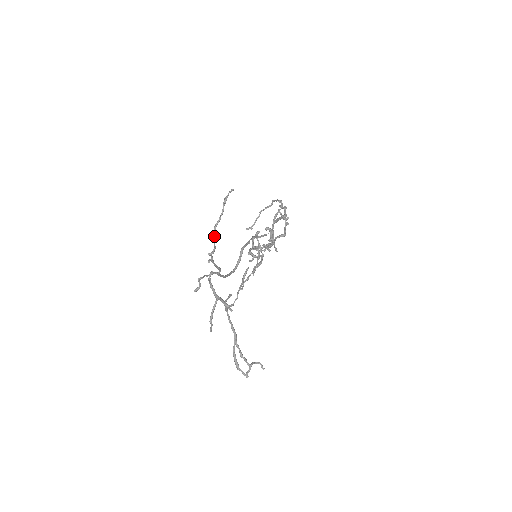
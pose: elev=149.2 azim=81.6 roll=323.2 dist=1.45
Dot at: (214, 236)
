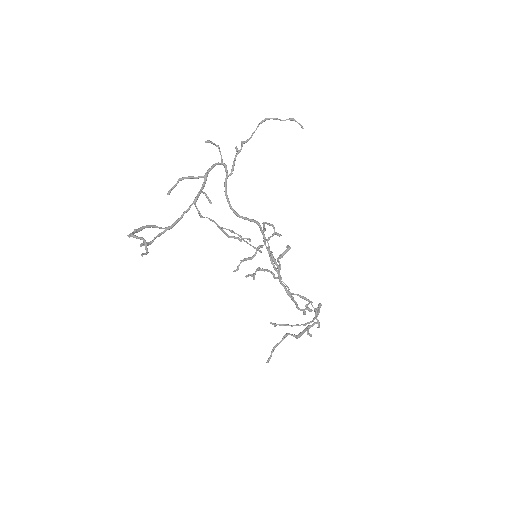
Dot at: (260, 122)
